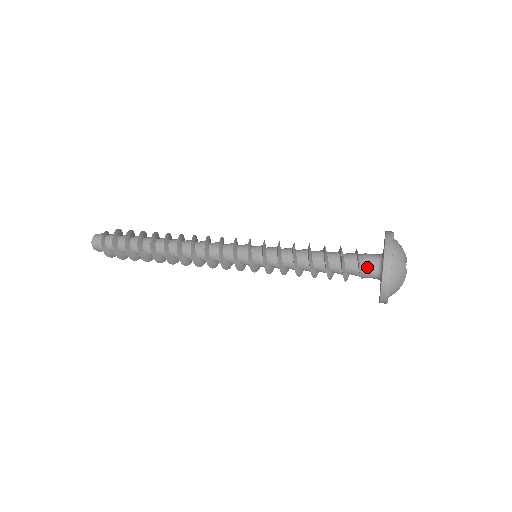
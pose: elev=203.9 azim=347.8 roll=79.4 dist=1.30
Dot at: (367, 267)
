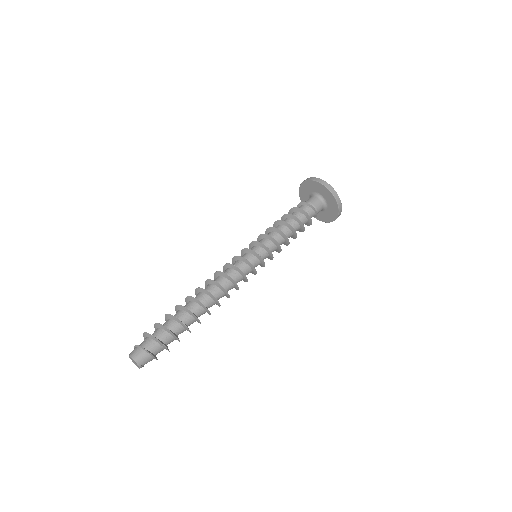
Dot at: (318, 207)
